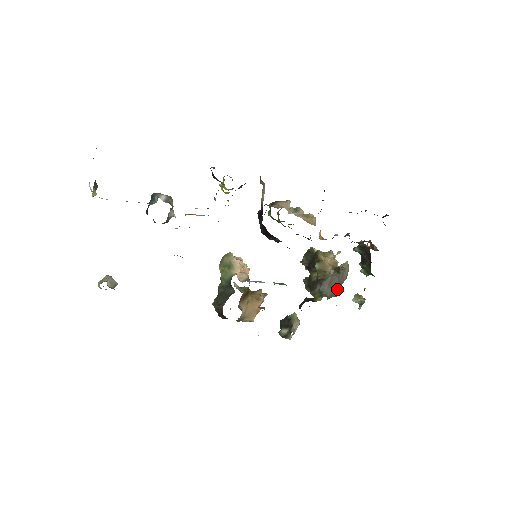
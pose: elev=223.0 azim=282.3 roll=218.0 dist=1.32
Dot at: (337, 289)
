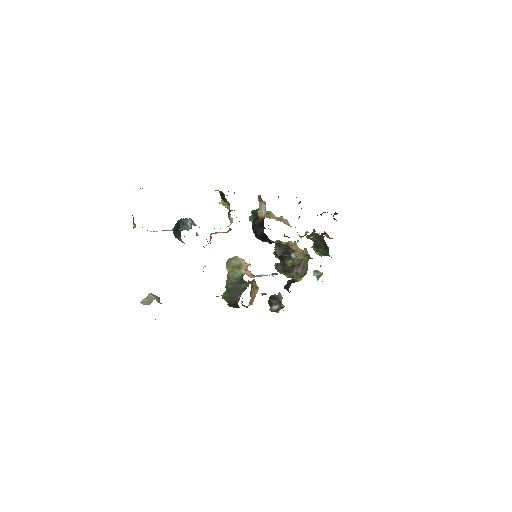
Dot at: (306, 270)
